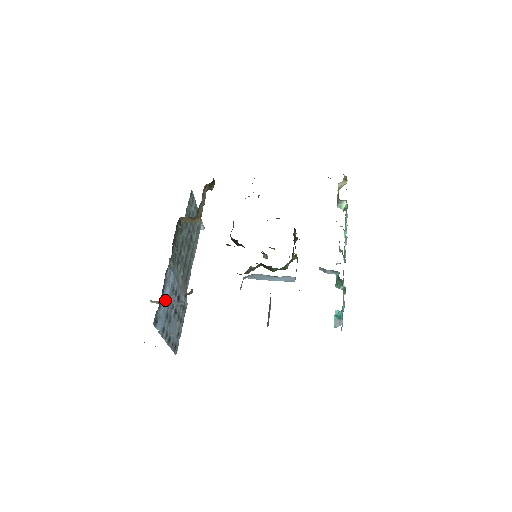
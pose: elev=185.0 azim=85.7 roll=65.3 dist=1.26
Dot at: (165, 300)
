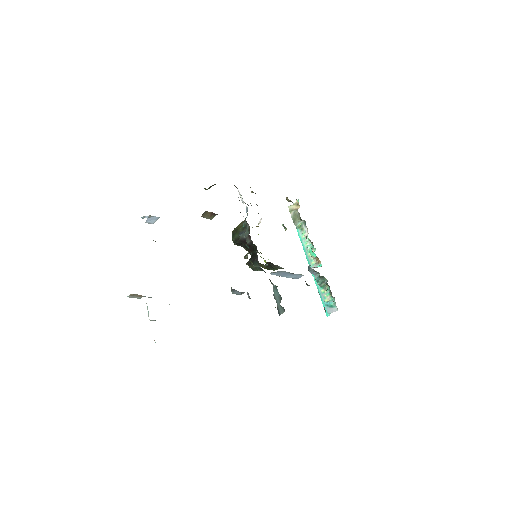
Dot at: (232, 290)
